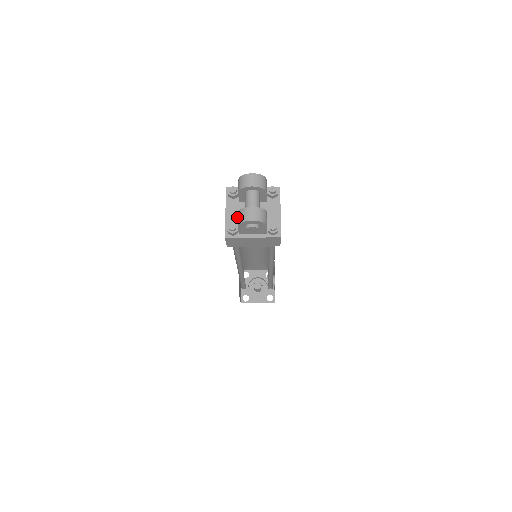
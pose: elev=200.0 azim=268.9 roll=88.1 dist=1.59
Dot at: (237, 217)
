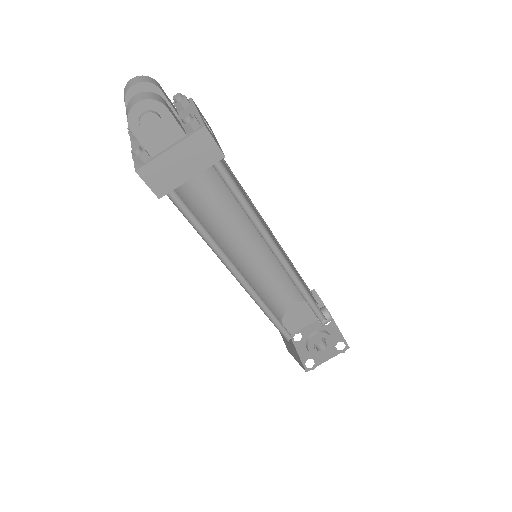
Dot at: occluded
